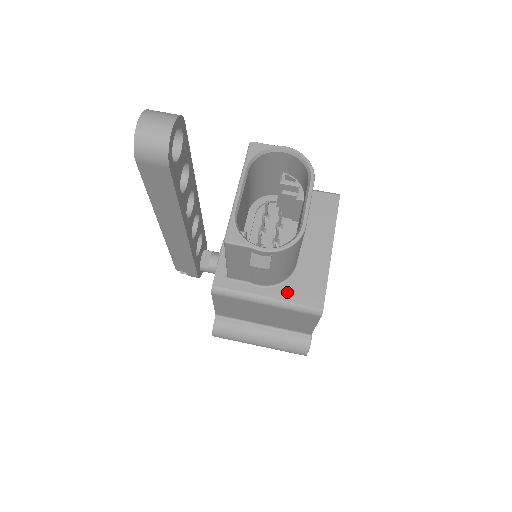
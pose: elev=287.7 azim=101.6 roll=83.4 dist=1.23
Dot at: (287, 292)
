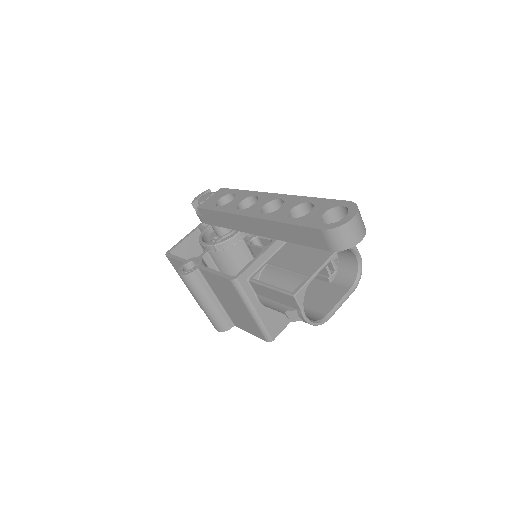
Dot at: (267, 316)
